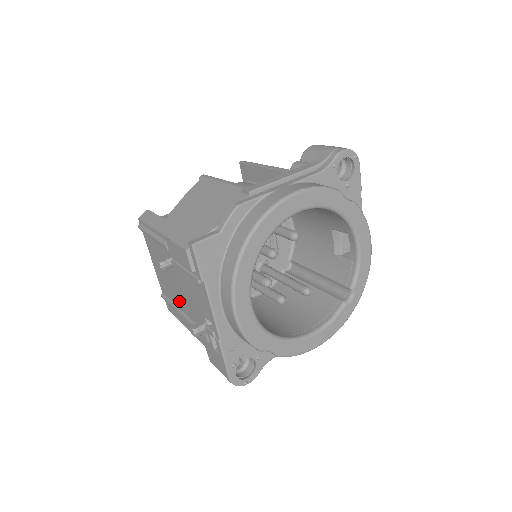
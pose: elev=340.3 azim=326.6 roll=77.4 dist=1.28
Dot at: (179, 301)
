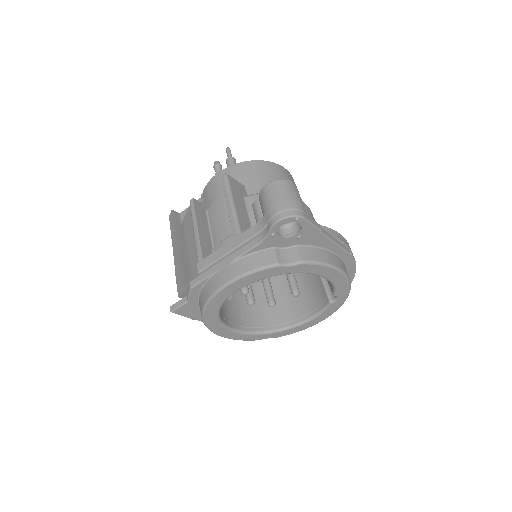
Dot at: occluded
